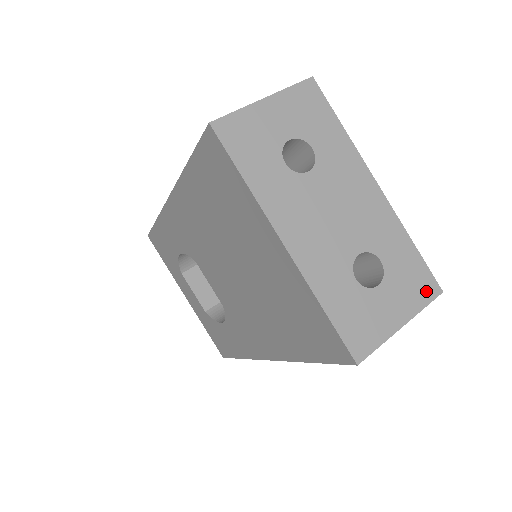
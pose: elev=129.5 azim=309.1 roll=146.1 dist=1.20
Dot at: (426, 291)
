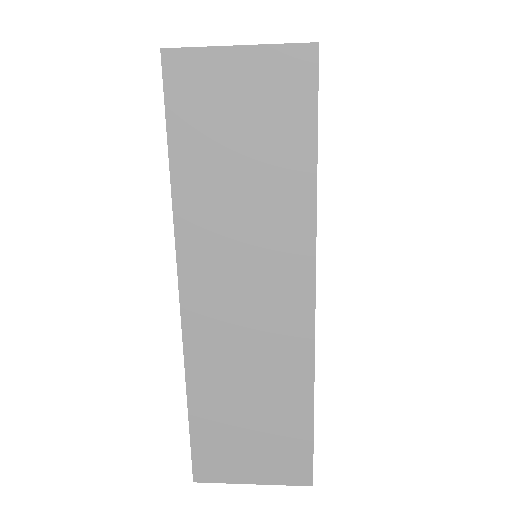
Dot at: occluded
